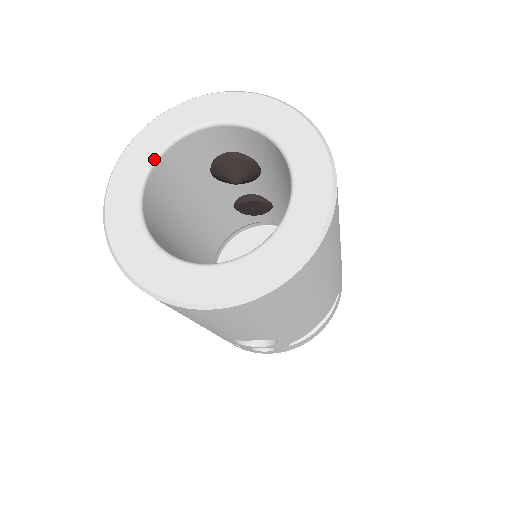
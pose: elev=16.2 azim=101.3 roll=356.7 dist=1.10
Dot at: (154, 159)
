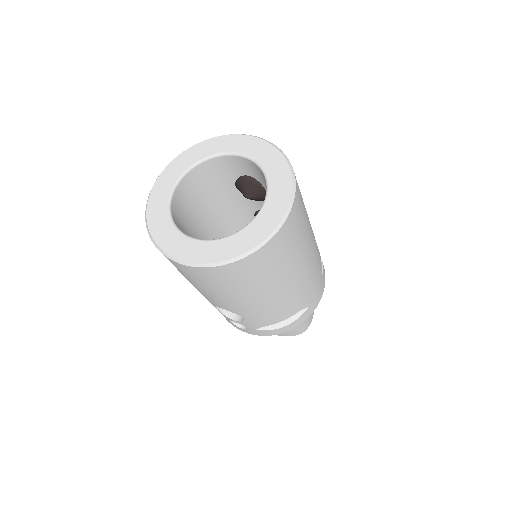
Dot at: (194, 164)
